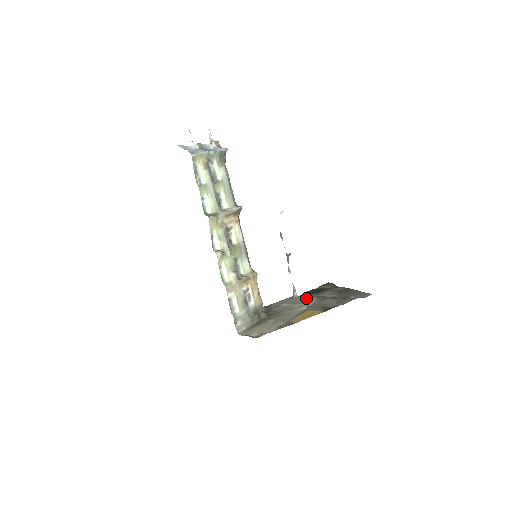
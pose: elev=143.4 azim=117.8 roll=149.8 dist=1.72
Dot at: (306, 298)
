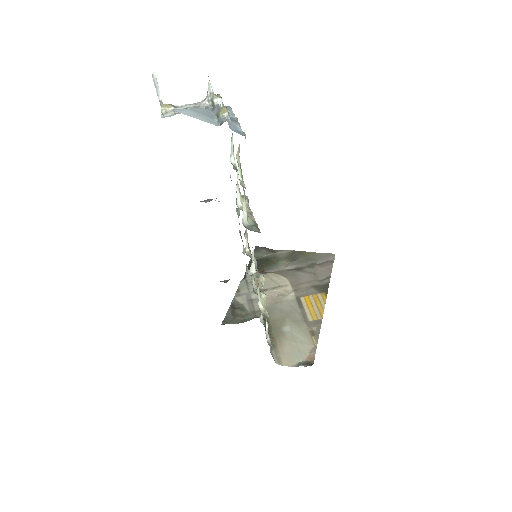
Dot at: (268, 278)
